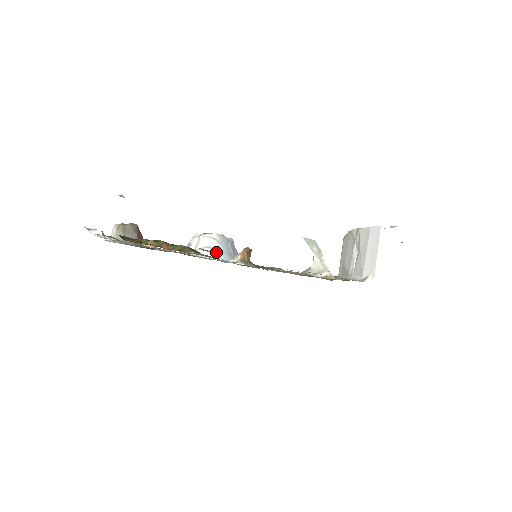
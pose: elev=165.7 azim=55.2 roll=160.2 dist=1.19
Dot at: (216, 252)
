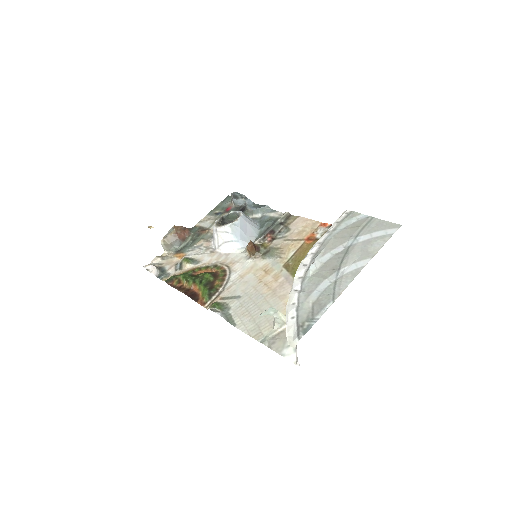
Dot at: (232, 244)
